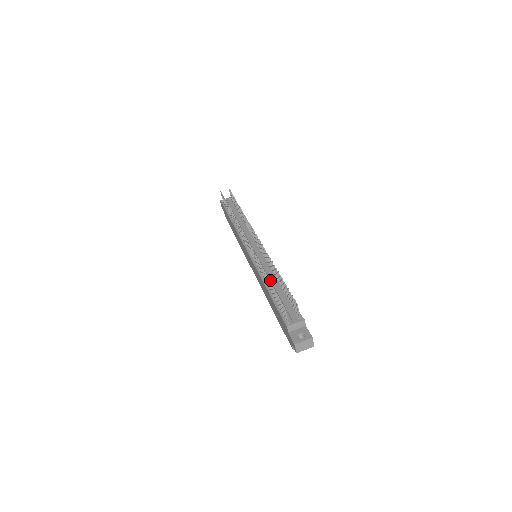
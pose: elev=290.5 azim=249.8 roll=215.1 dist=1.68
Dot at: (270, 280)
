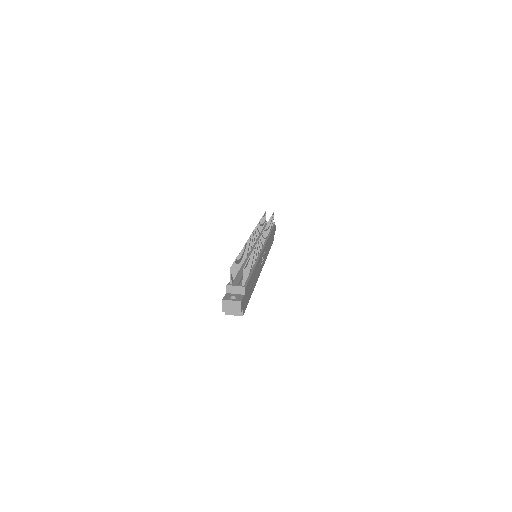
Dot at: occluded
